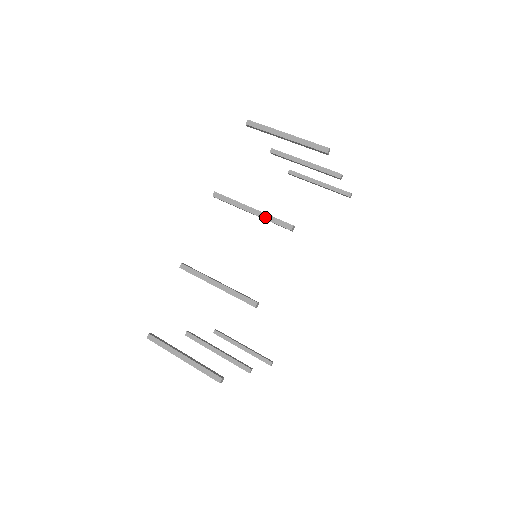
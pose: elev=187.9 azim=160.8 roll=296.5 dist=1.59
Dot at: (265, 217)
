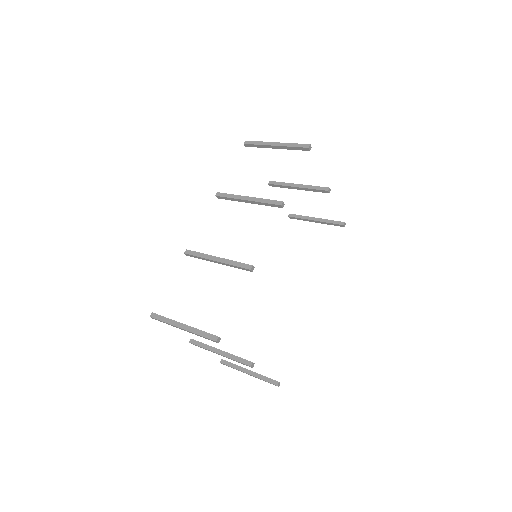
Dot at: (259, 200)
